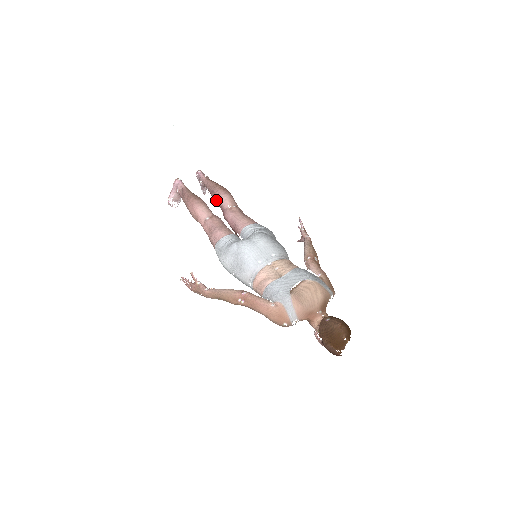
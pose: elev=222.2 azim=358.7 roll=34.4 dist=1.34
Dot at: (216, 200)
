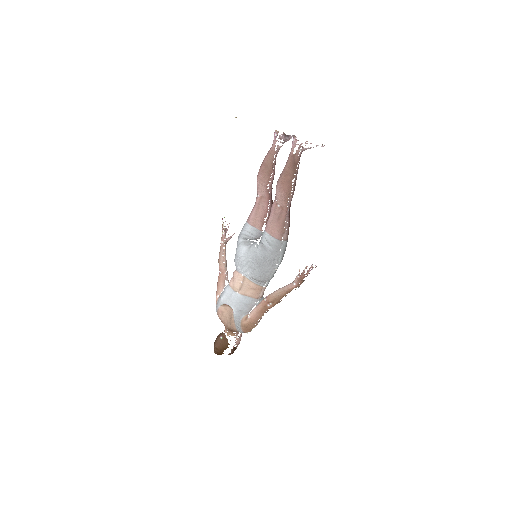
Dot at: occluded
